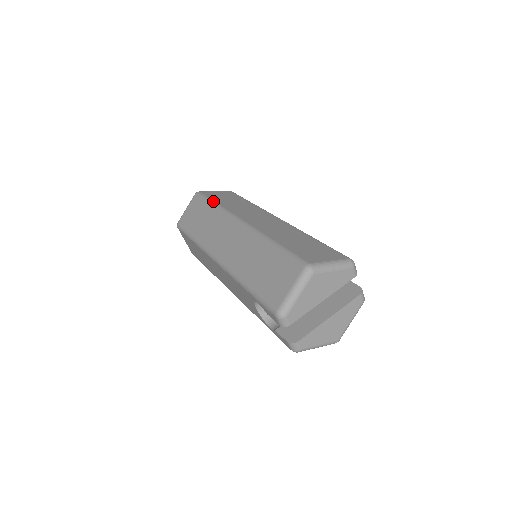
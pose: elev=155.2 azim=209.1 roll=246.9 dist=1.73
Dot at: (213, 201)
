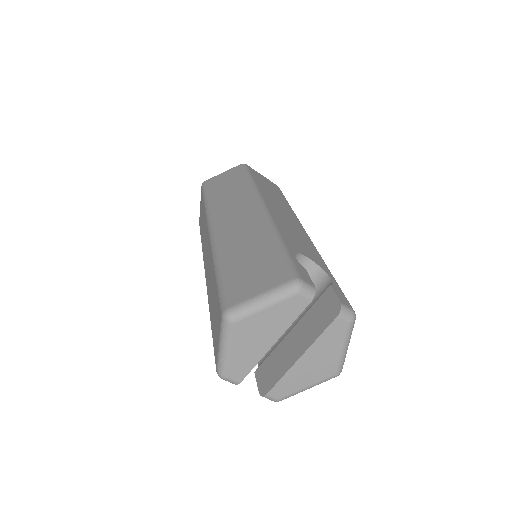
Dot at: (206, 197)
